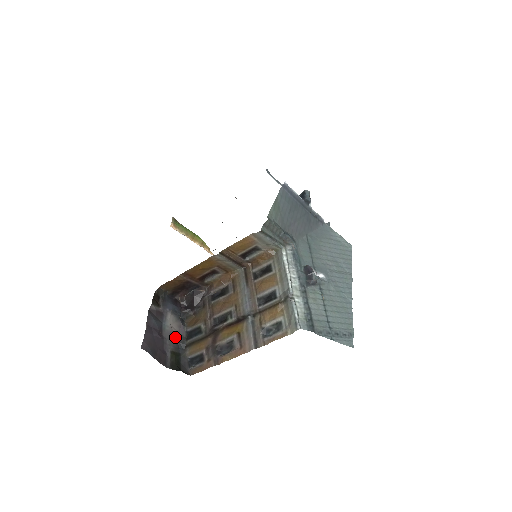
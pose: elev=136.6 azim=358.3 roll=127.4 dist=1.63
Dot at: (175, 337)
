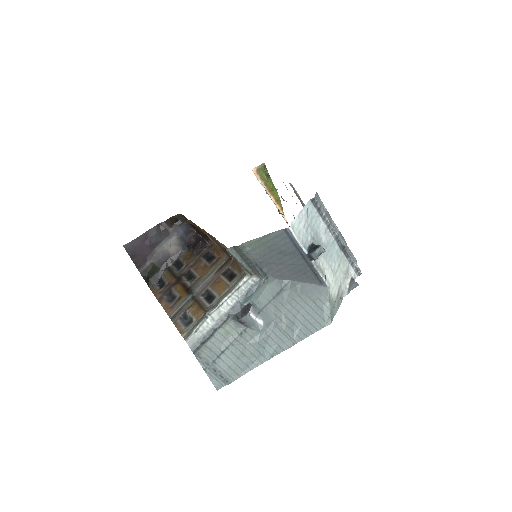
Dot at: (167, 255)
